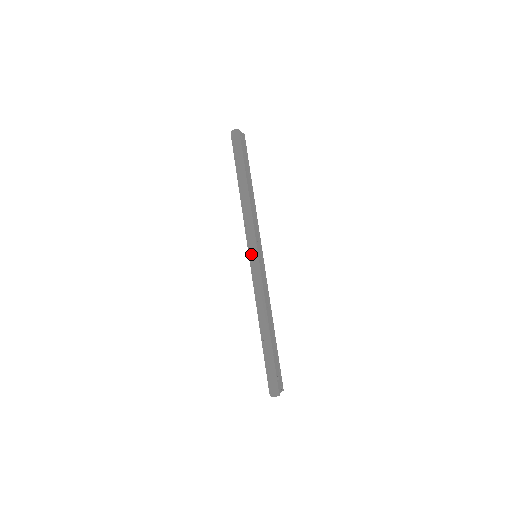
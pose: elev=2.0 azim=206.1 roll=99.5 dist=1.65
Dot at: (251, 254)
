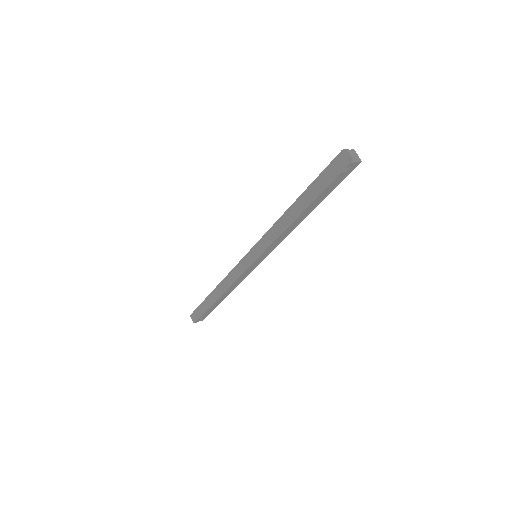
Dot at: (251, 254)
